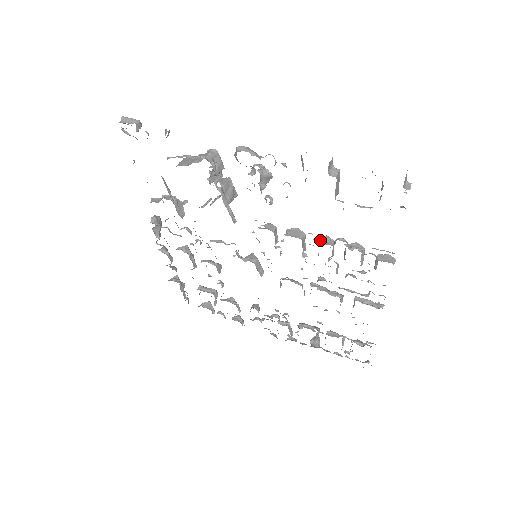
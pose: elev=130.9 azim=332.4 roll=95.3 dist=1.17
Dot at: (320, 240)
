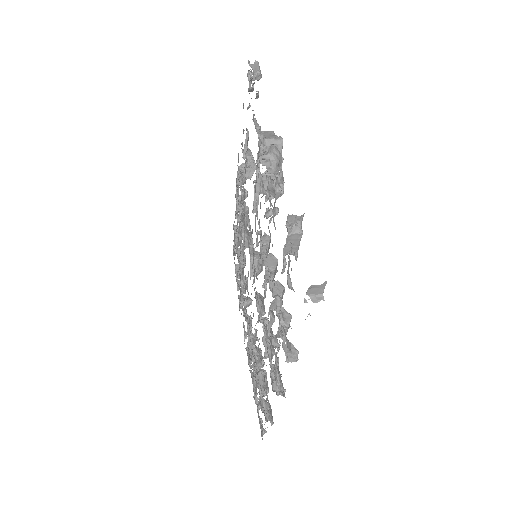
Dot at: occluded
